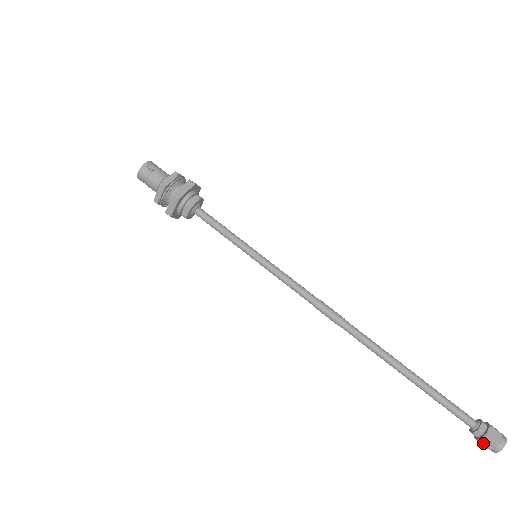
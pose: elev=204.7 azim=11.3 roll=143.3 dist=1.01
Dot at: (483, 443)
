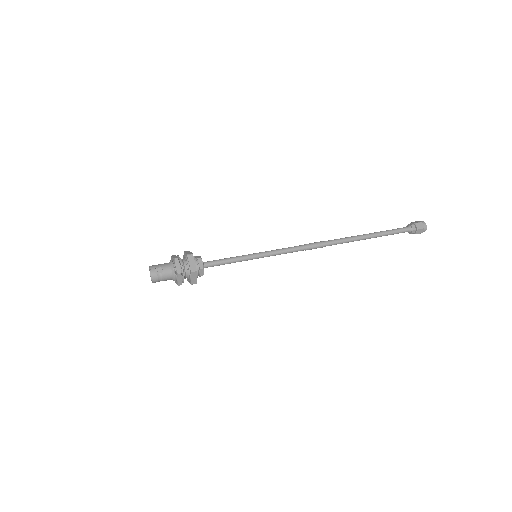
Dot at: (418, 233)
